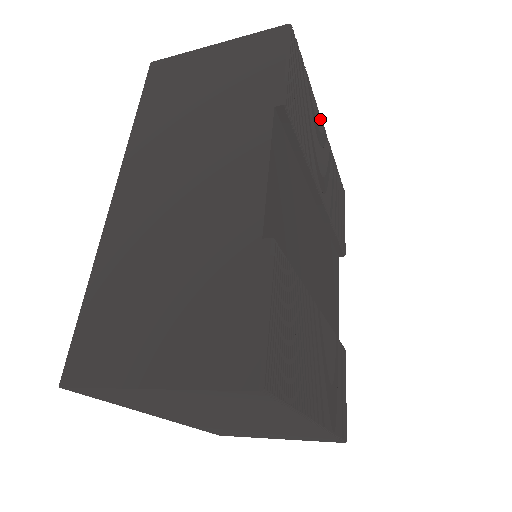
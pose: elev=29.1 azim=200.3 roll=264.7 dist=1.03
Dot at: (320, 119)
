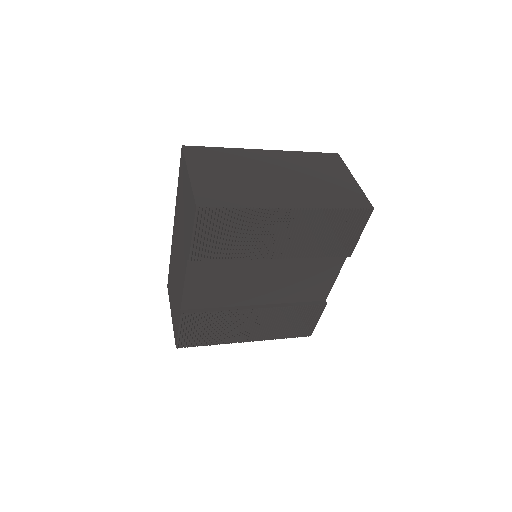
Dot at: (279, 212)
